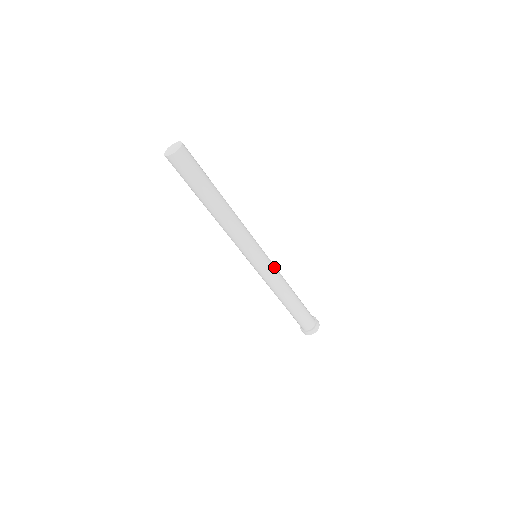
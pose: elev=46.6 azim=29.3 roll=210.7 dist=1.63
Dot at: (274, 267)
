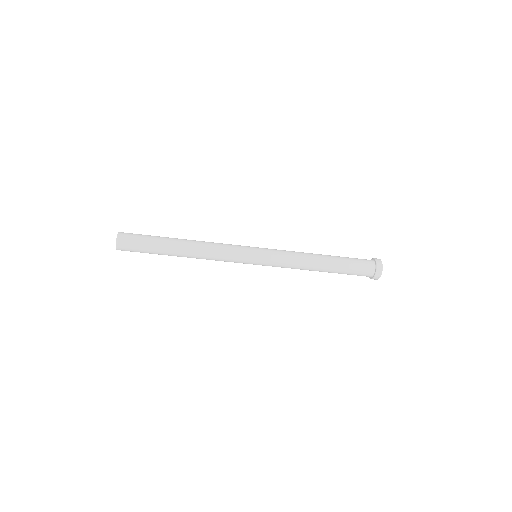
Dot at: (278, 250)
